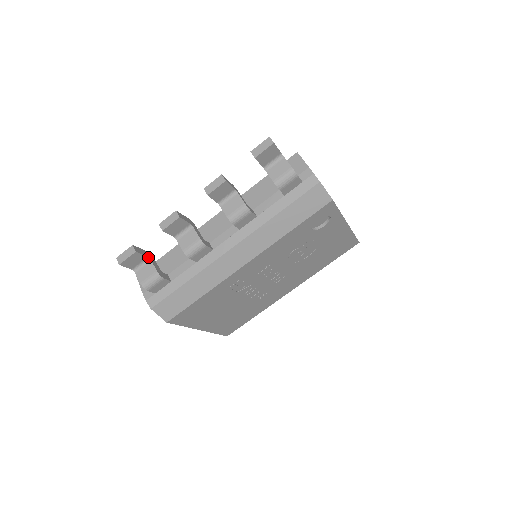
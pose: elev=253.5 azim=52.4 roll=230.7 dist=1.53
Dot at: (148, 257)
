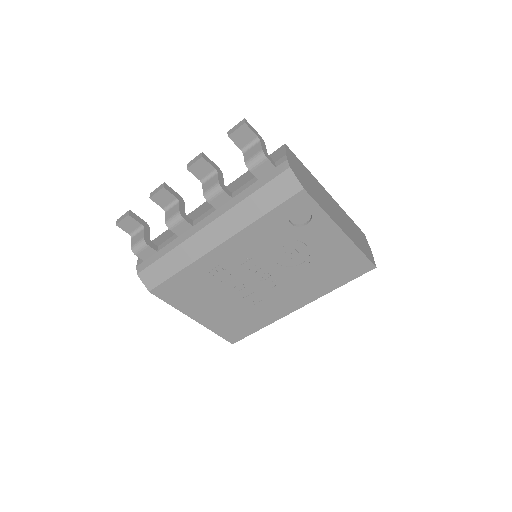
Dot at: (142, 225)
